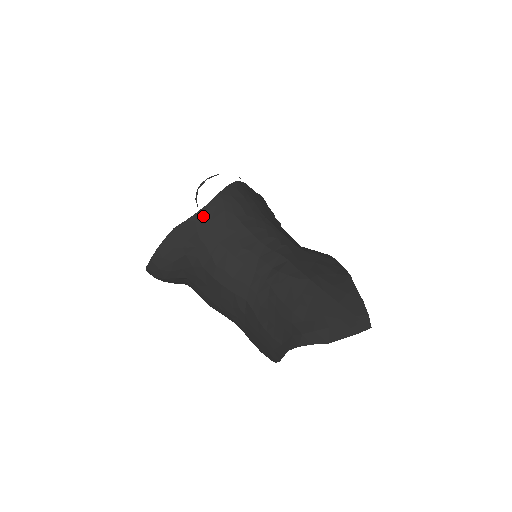
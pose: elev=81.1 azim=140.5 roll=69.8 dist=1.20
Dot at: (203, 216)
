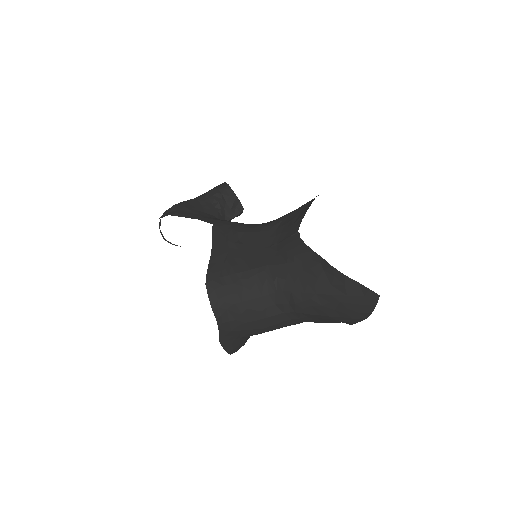
Dot at: (223, 325)
